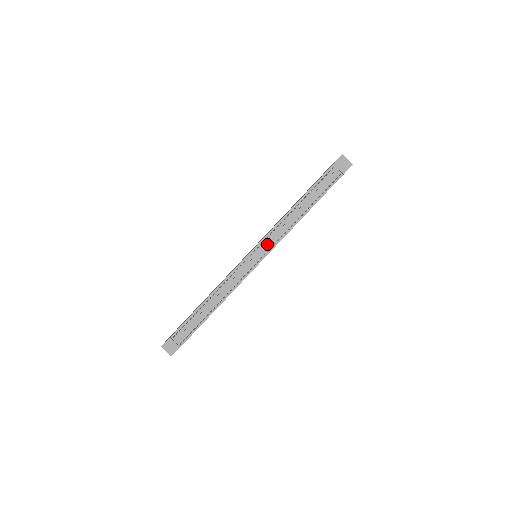
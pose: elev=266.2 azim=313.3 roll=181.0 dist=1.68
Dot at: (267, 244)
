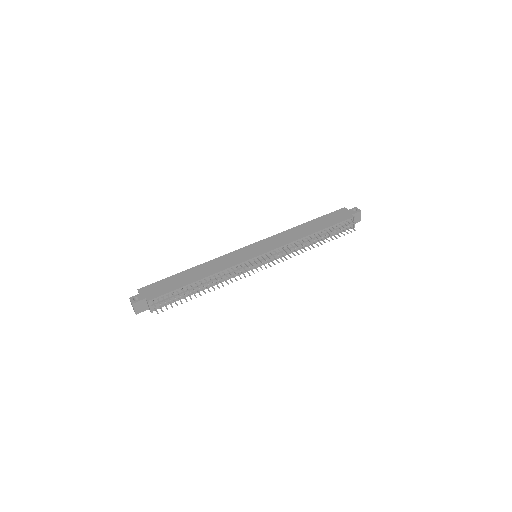
Dot at: (275, 255)
